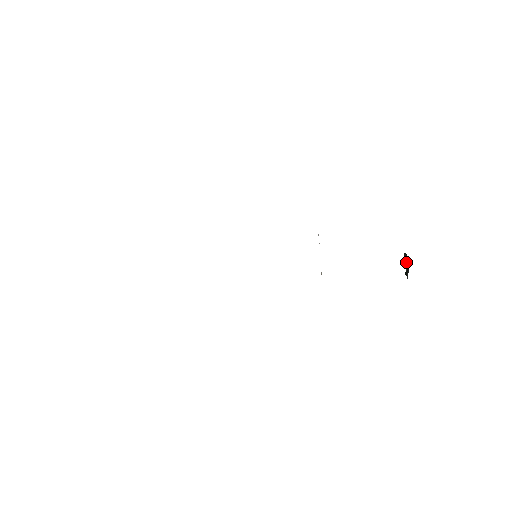
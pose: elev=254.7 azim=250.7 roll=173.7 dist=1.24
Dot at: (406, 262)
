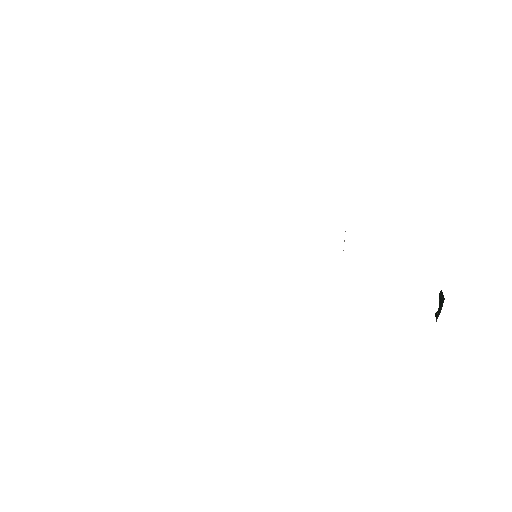
Dot at: (440, 302)
